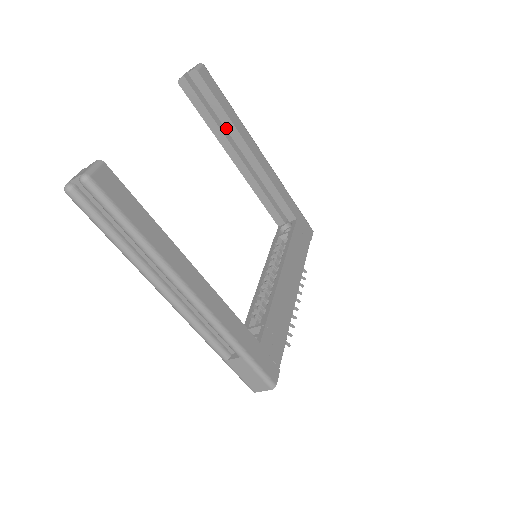
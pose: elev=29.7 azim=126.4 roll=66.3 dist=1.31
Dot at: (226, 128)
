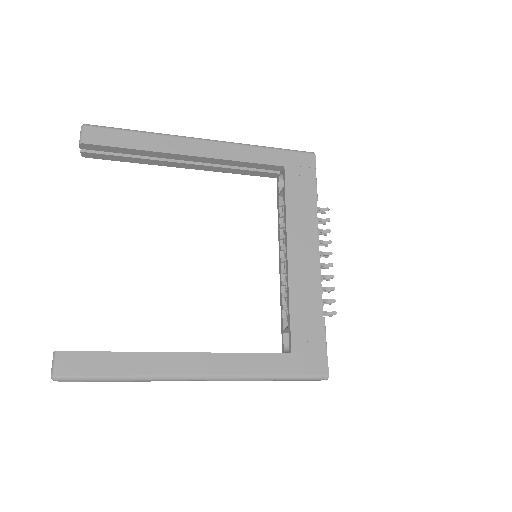
Dot at: (151, 156)
